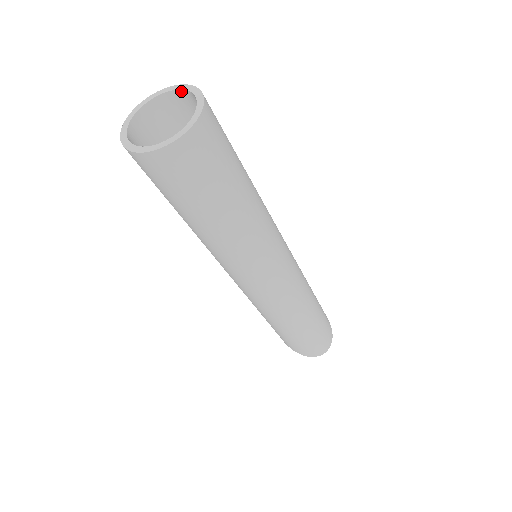
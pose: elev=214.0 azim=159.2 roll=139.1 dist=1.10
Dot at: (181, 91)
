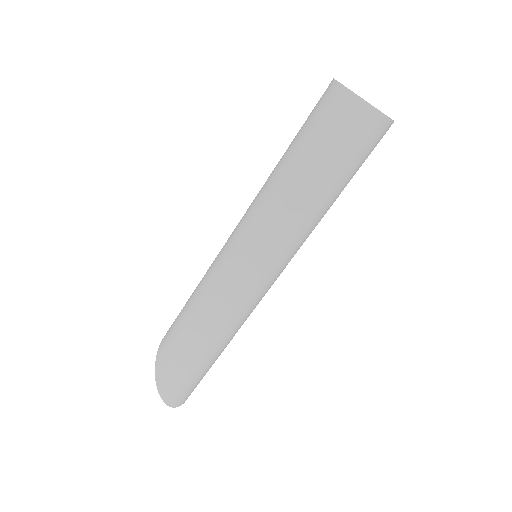
Dot at: occluded
